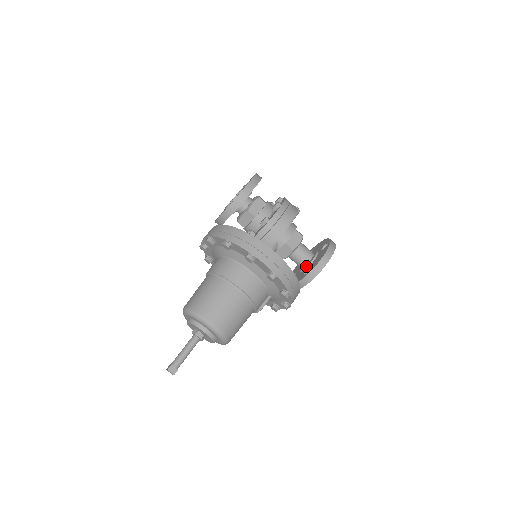
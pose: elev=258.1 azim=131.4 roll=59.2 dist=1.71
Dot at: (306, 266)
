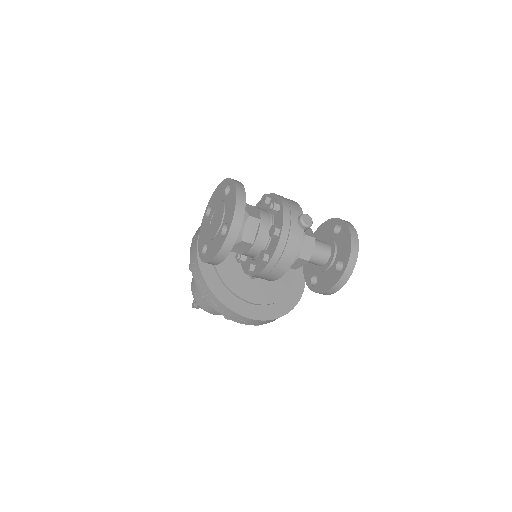
Dot at: (316, 270)
